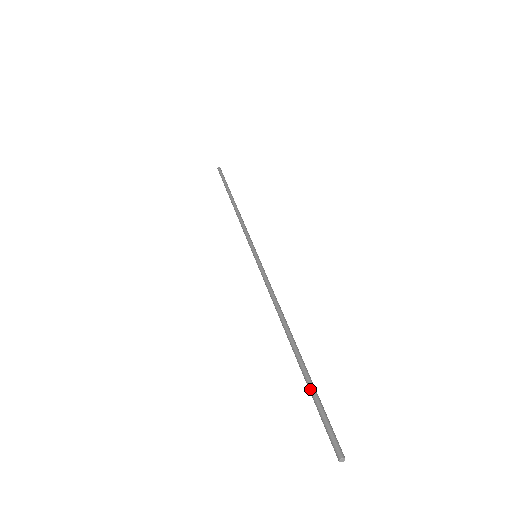
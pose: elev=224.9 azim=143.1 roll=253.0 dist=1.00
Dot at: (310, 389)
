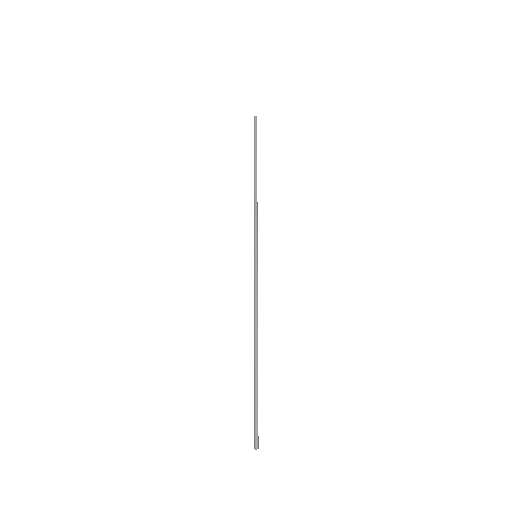
Dot at: (254, 397)
